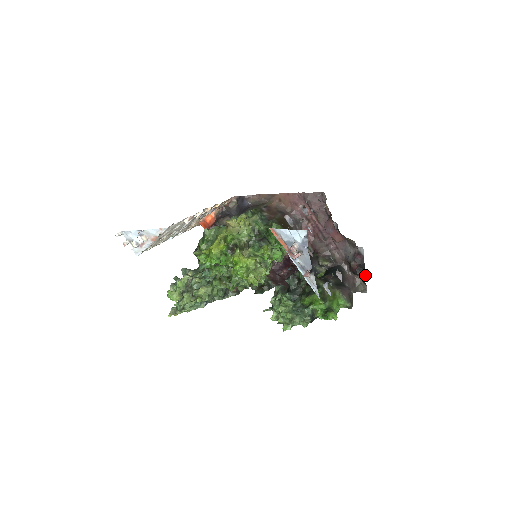
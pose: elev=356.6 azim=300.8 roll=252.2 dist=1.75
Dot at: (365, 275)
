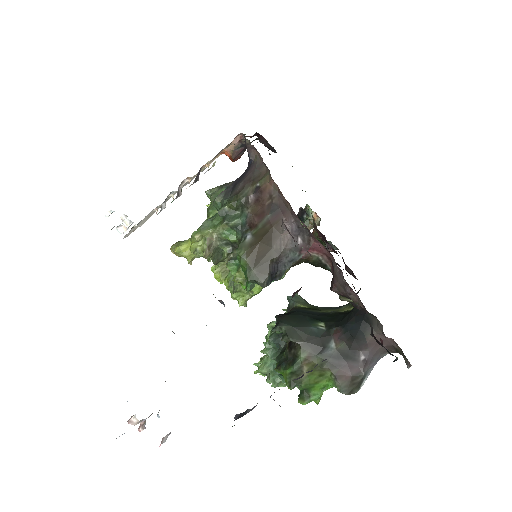
Dot at: (397, 357)
